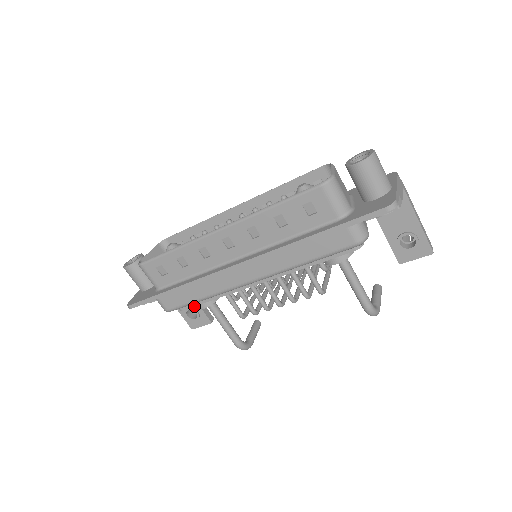
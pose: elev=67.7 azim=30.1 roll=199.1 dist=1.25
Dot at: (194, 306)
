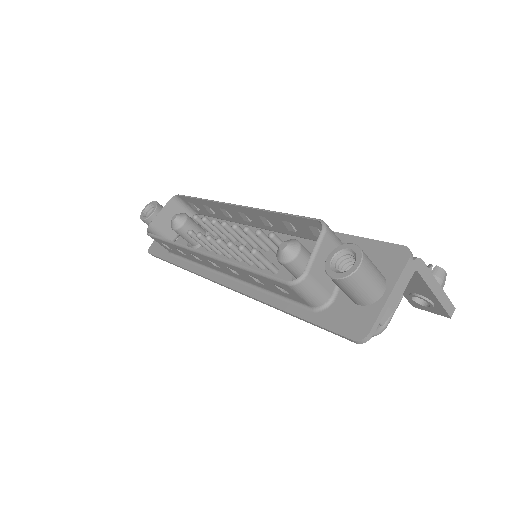
Dot at: occluded
